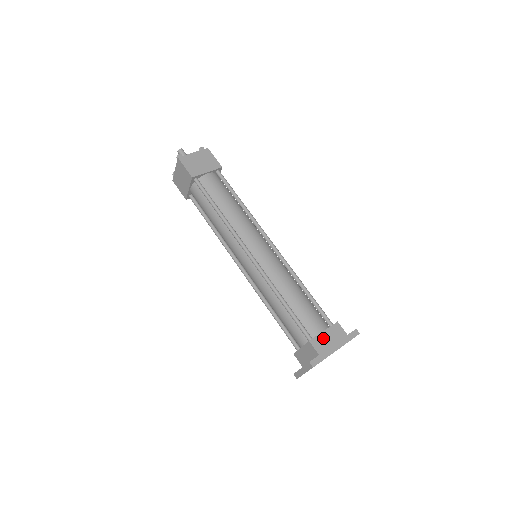
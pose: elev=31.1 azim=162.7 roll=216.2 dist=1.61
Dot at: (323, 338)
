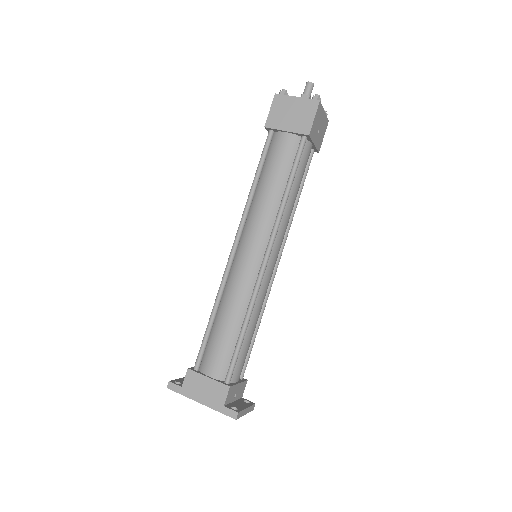
Dot at: (201, 381)
